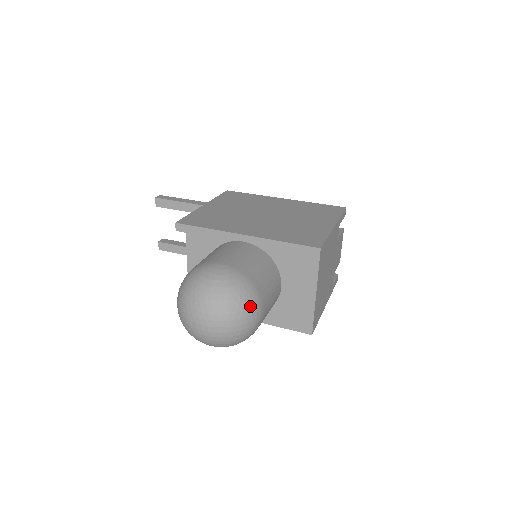
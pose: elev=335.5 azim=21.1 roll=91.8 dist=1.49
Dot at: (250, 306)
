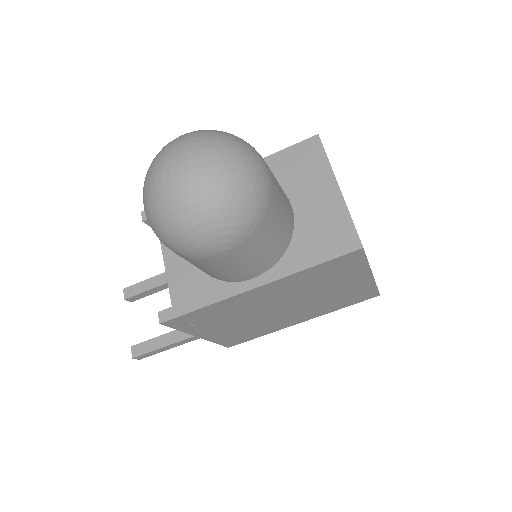
Dot at: (245, 144)
